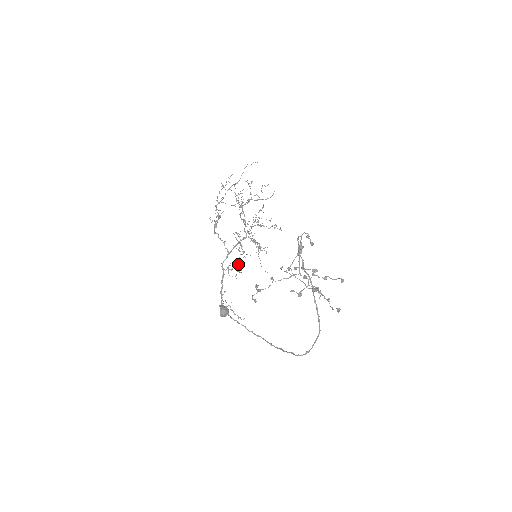
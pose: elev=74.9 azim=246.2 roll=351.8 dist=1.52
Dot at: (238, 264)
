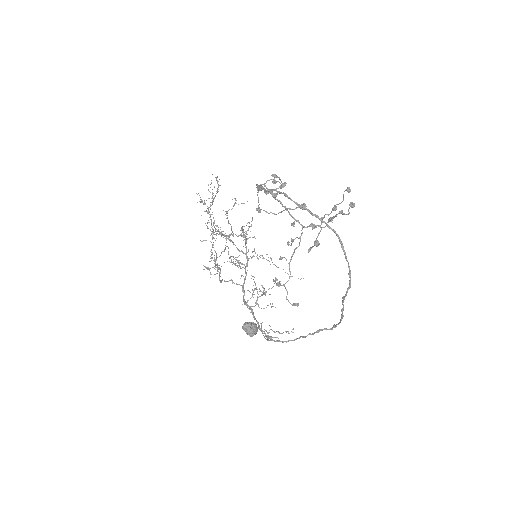
Dot at: occluded
